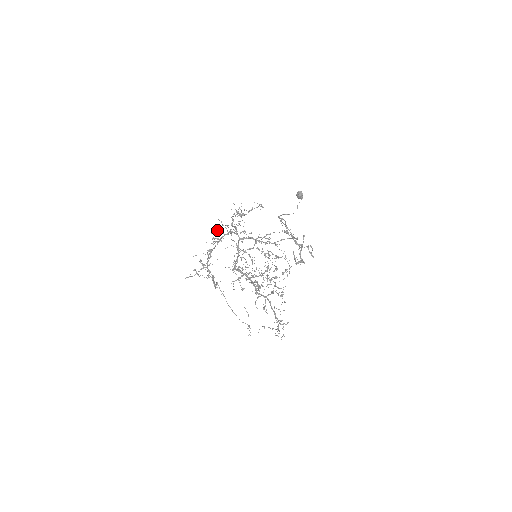
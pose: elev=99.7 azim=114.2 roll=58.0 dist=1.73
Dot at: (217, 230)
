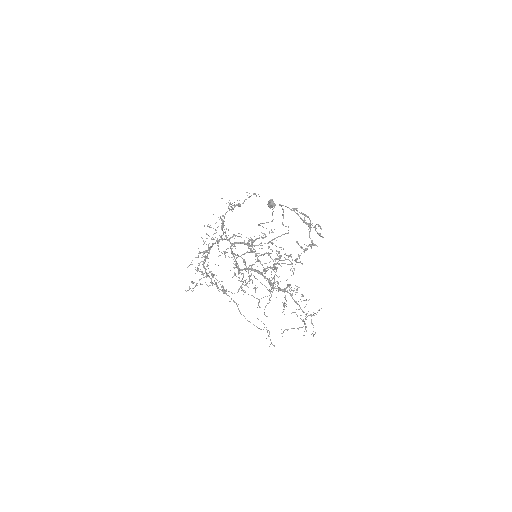
Dot at: occluded
